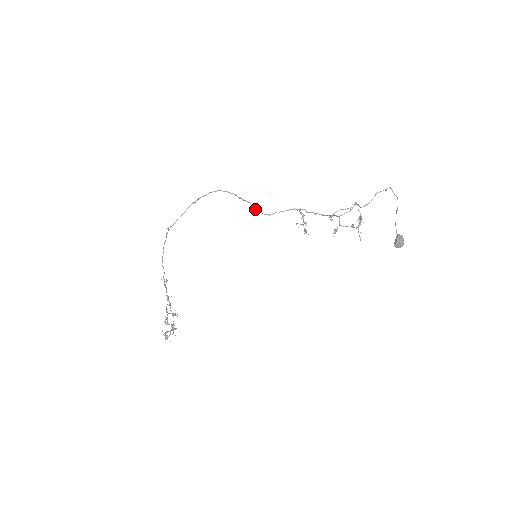
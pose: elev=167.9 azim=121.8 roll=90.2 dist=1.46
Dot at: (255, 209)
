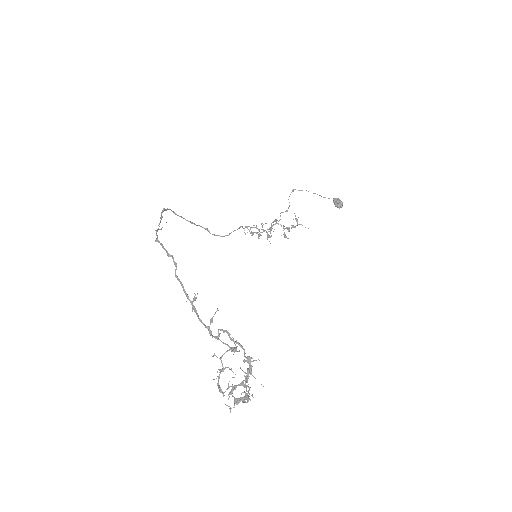
Dot at: occluded
